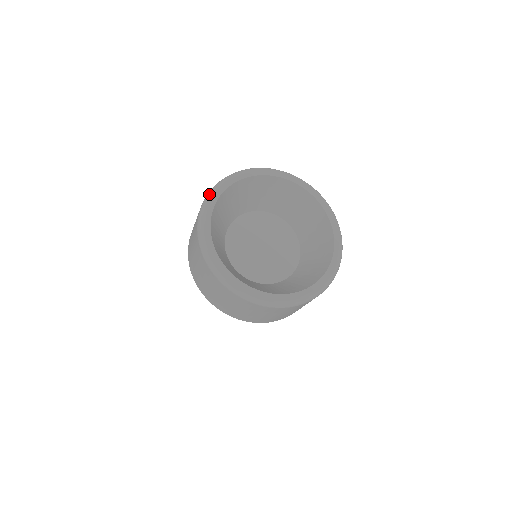
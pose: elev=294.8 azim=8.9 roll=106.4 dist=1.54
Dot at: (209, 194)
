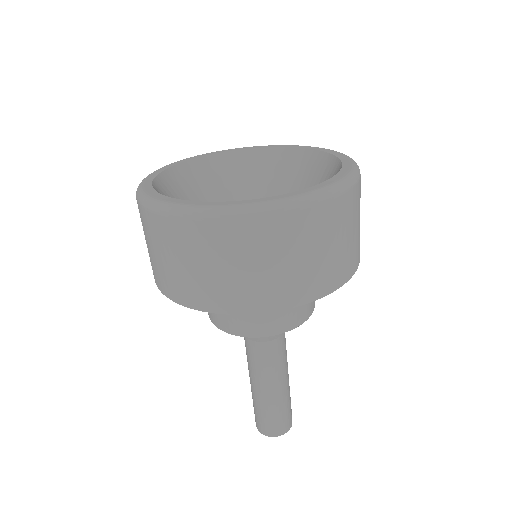
Dot at: occluded
